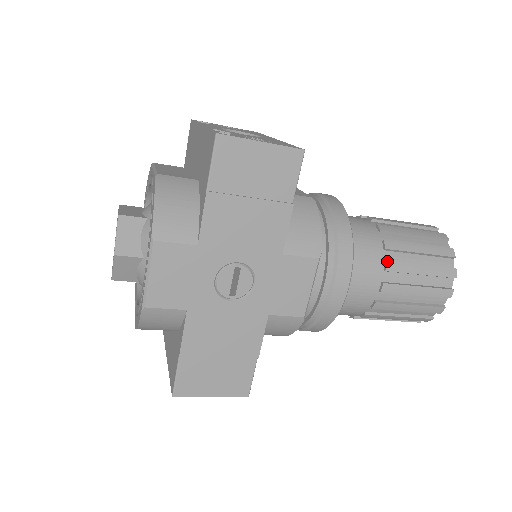
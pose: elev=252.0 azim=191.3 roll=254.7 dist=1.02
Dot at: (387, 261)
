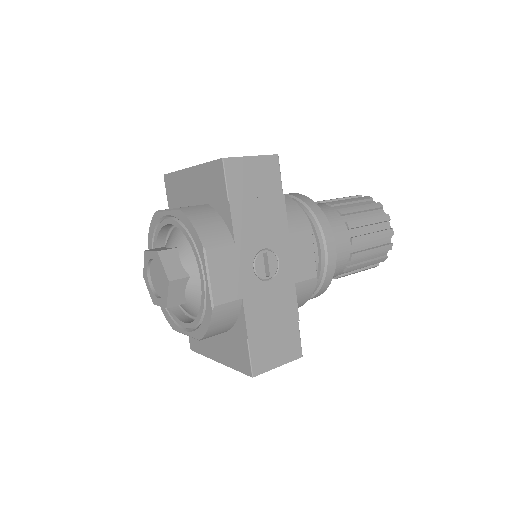
Dot at: (347, 222)
